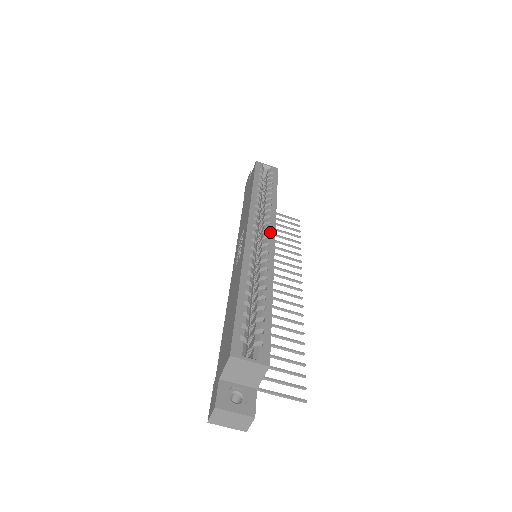
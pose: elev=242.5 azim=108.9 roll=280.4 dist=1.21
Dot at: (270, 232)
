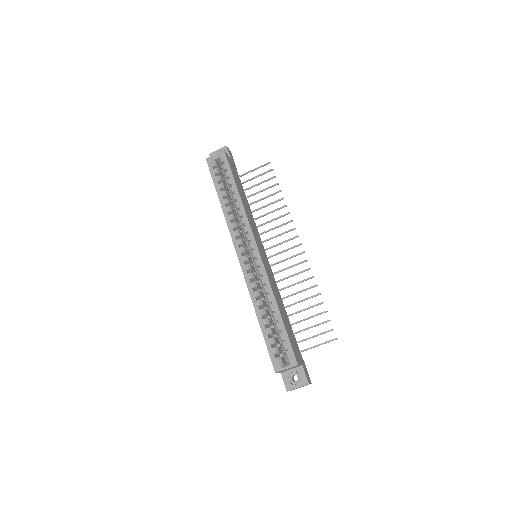
Dot at: (252, 243)
